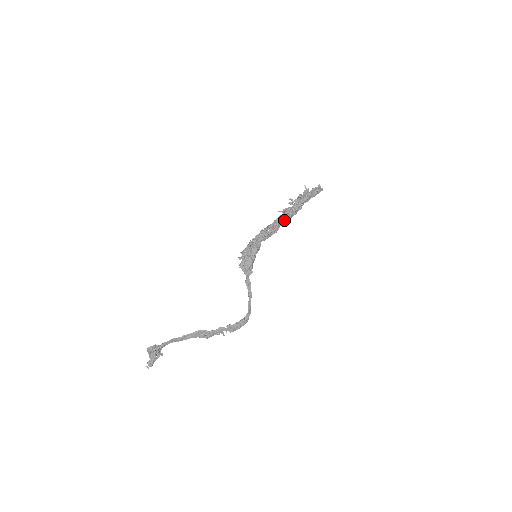
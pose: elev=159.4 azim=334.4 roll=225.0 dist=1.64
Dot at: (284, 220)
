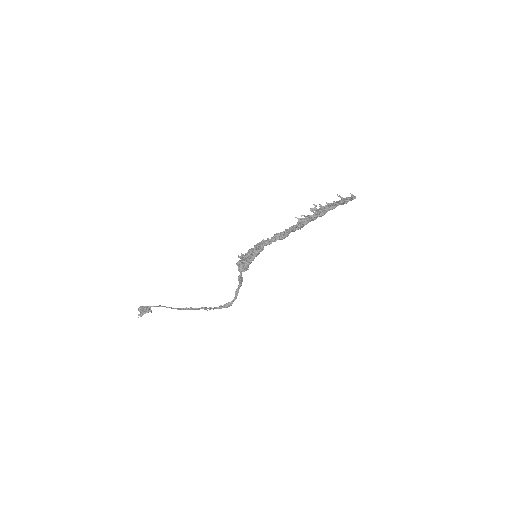
Dot at: (297, 228)
